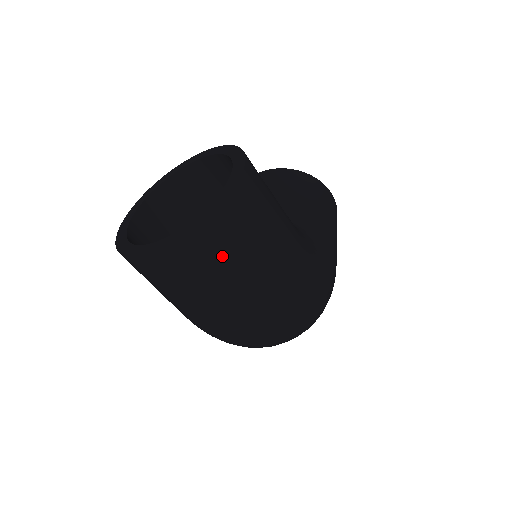
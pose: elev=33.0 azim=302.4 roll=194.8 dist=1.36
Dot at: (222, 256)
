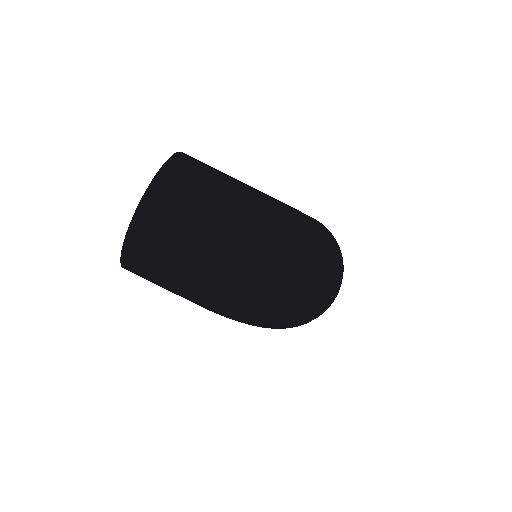
Dot at: (187, 193)
